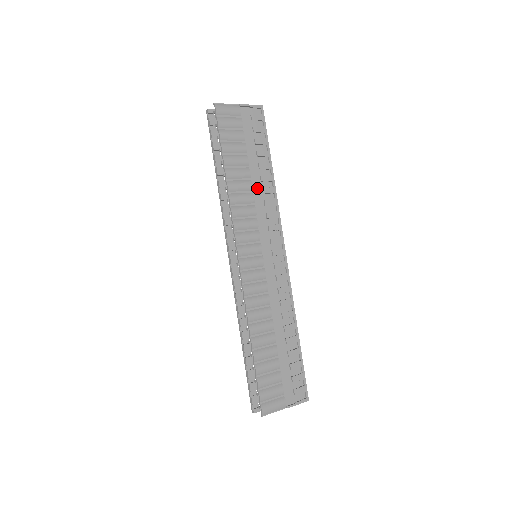
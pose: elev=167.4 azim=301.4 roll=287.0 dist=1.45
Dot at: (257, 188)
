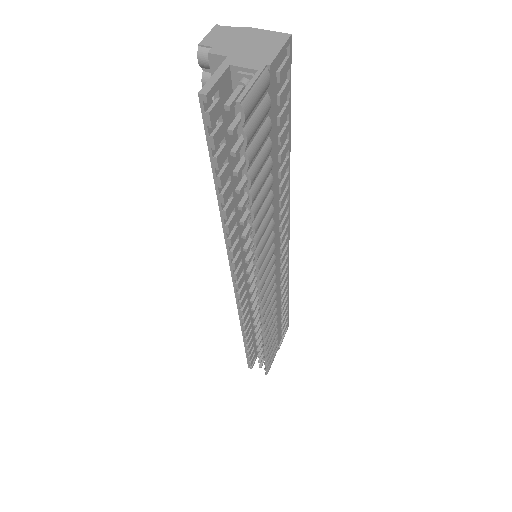
Dot at: (275, 192)
